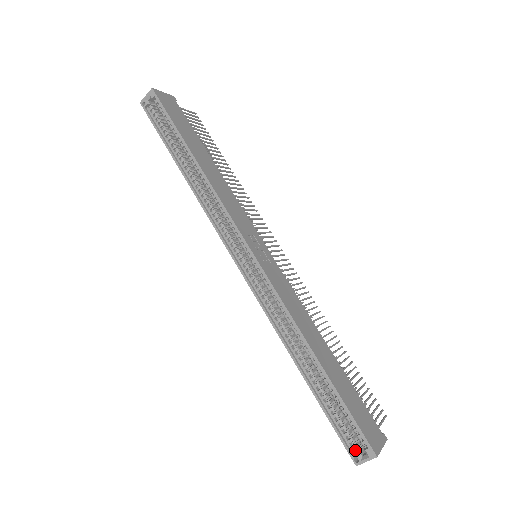
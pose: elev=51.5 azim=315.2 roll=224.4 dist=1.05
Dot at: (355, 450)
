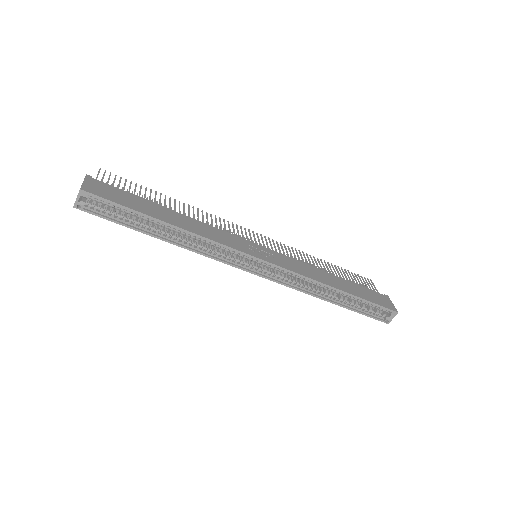
Dot at: (383, 317)
